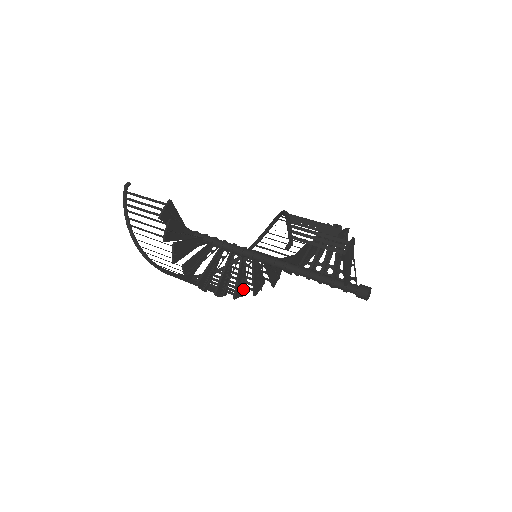
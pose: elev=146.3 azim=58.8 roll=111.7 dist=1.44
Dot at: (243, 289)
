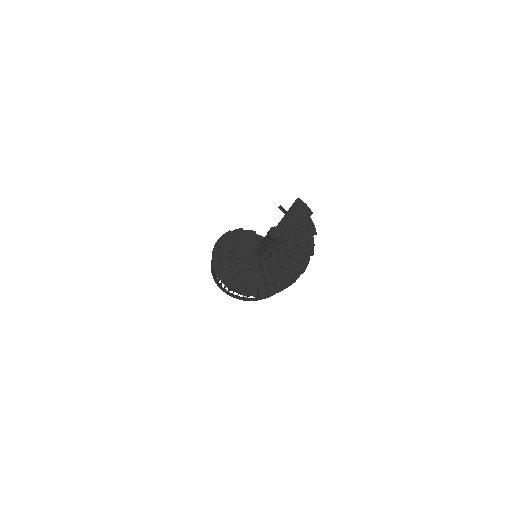
Dot at: (223, 269)
